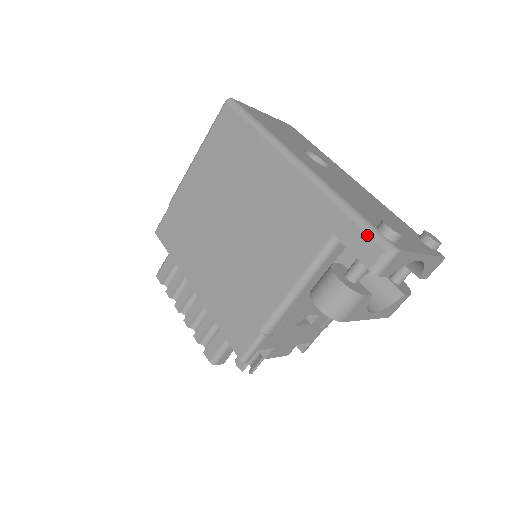
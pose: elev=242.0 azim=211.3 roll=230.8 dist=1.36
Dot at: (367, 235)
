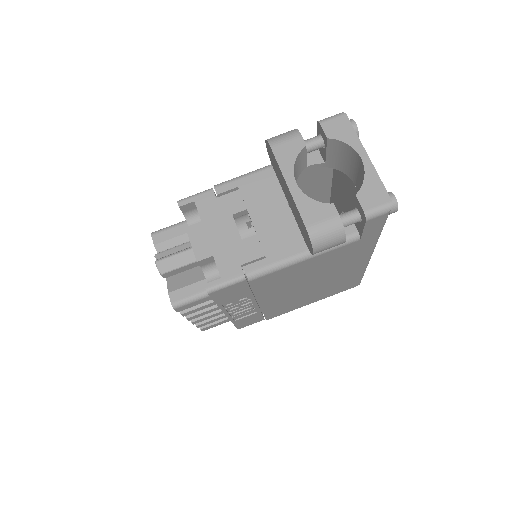
Dot at: occluded
